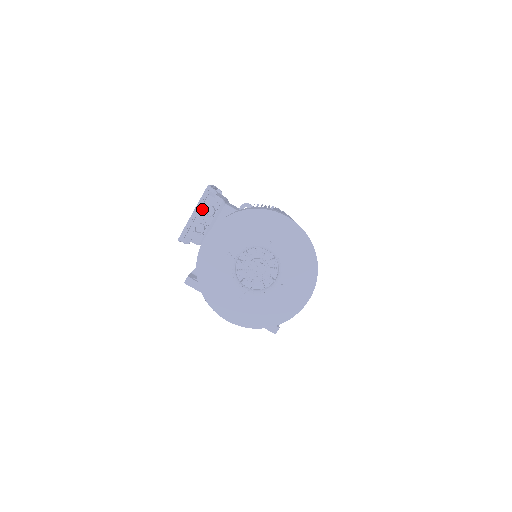
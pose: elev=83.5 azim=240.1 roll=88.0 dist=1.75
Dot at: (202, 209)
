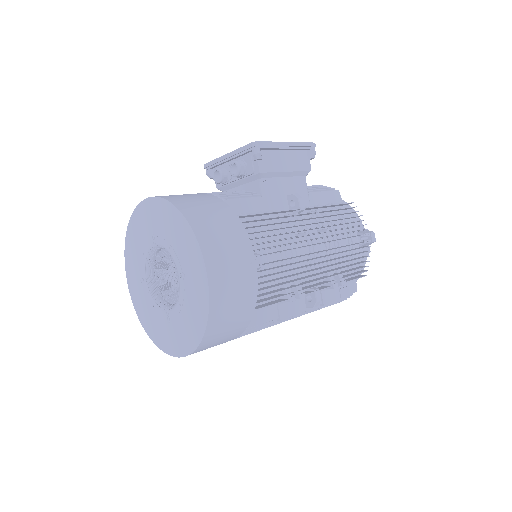
Dot at: (238, 159)
